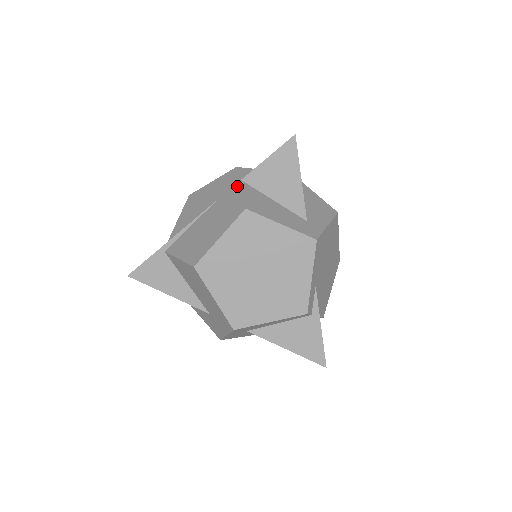
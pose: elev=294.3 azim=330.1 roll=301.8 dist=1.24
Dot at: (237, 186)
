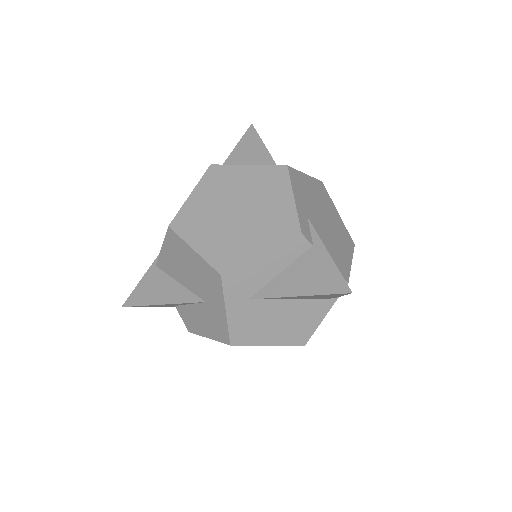
Dot at: occluded
